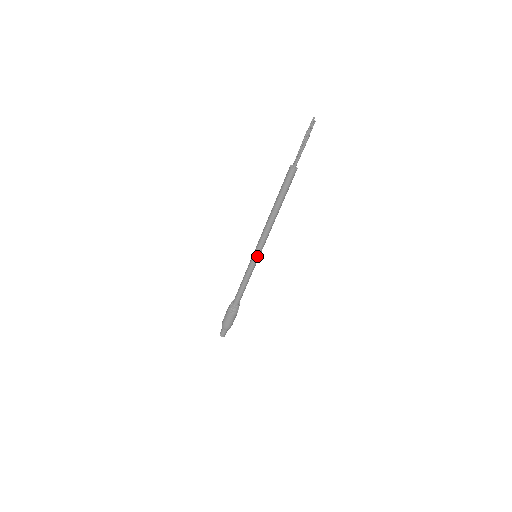
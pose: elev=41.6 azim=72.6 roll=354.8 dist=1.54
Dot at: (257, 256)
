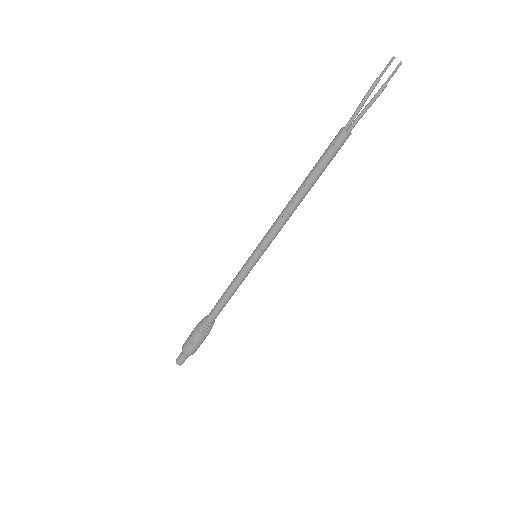
Dot at: occluded
